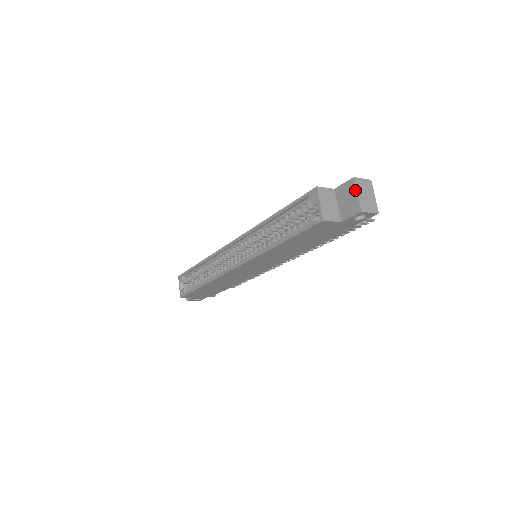
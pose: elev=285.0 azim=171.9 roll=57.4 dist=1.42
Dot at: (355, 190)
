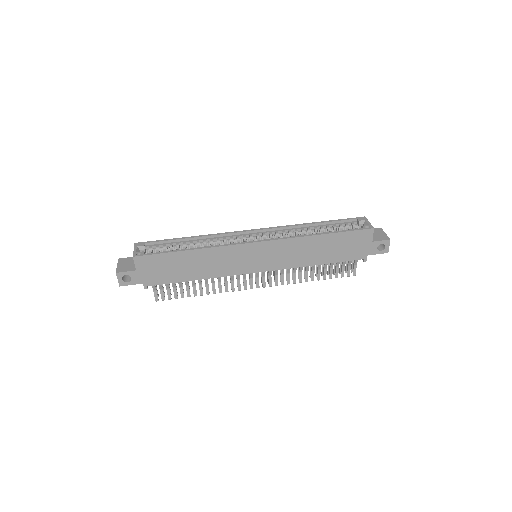
Dot at: (383, 232)
